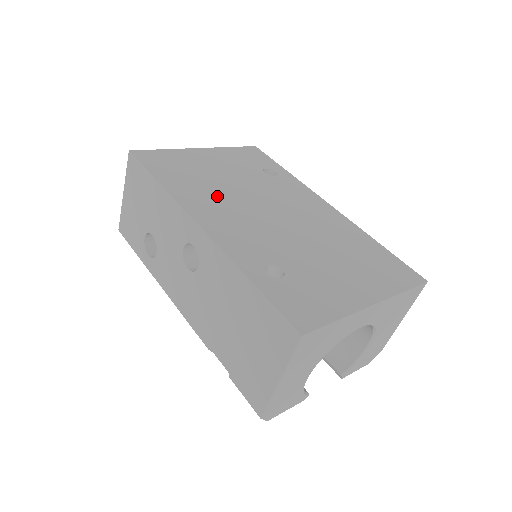
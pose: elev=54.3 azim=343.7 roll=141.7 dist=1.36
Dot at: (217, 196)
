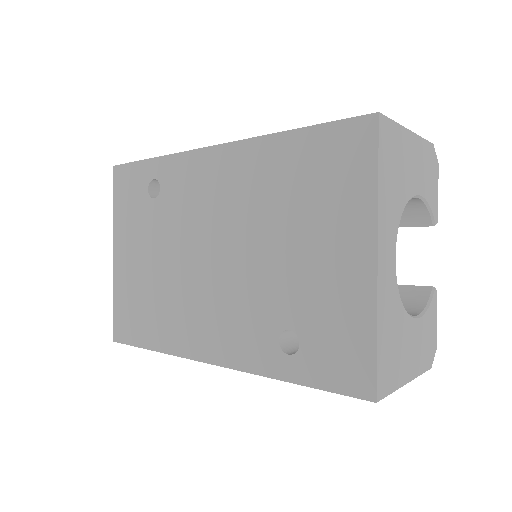
Dot at: (179, 303)
